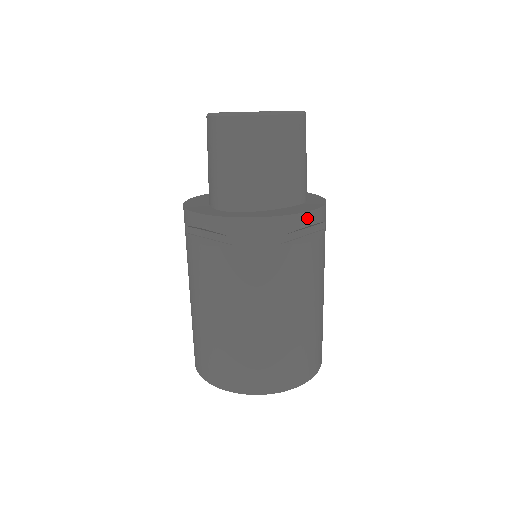
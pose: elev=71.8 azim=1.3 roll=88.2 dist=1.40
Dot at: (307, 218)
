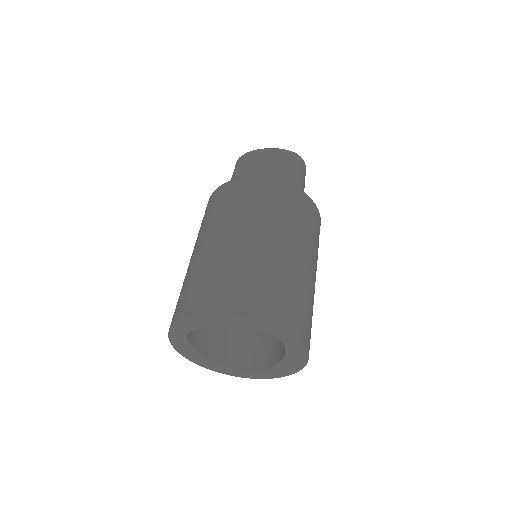
Dot at: (261, 180)
